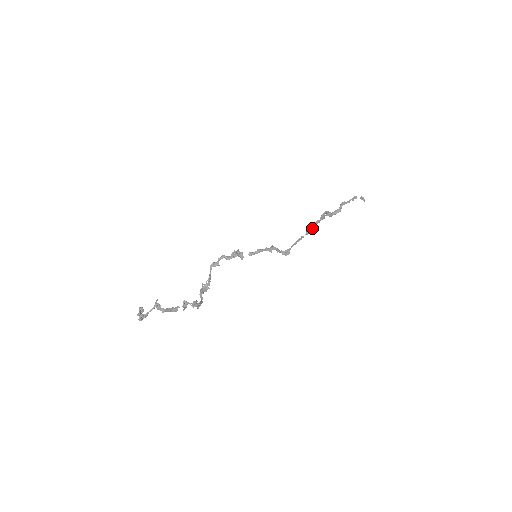
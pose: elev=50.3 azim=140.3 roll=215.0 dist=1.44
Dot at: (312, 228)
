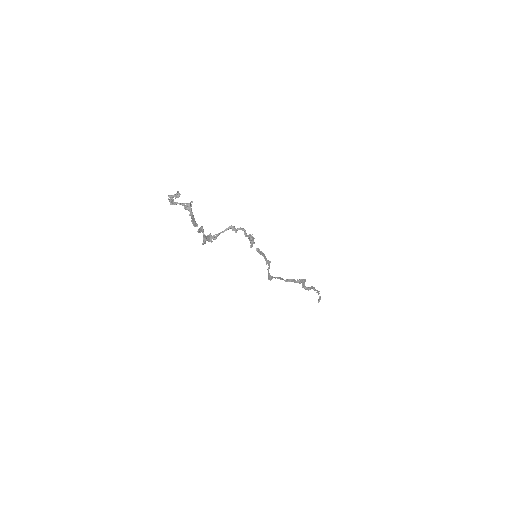
Dot at: (291, 281)
